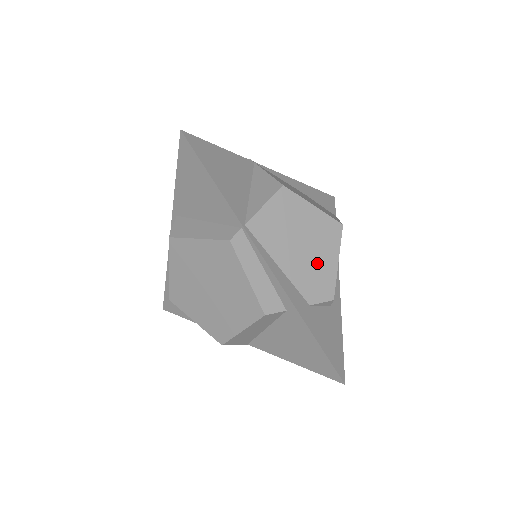
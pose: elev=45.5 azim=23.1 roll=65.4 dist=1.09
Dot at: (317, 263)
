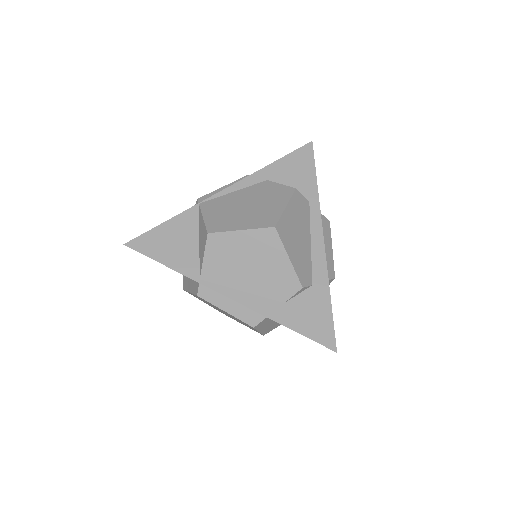
Dot at: (271, 270)
